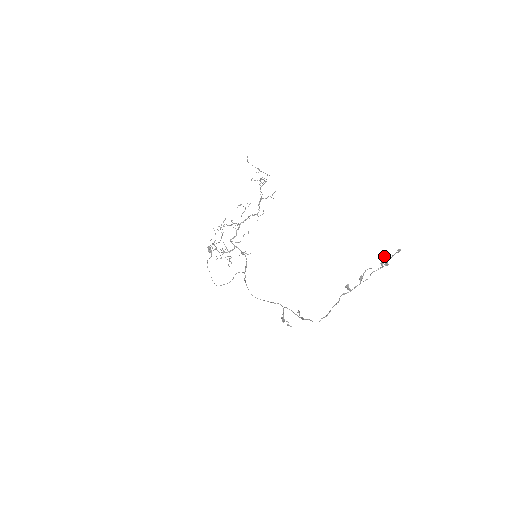
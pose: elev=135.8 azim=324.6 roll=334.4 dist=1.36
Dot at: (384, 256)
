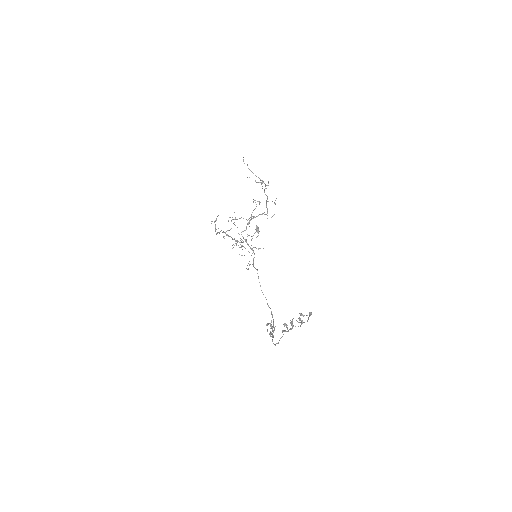
Dot at: (299, 313)
